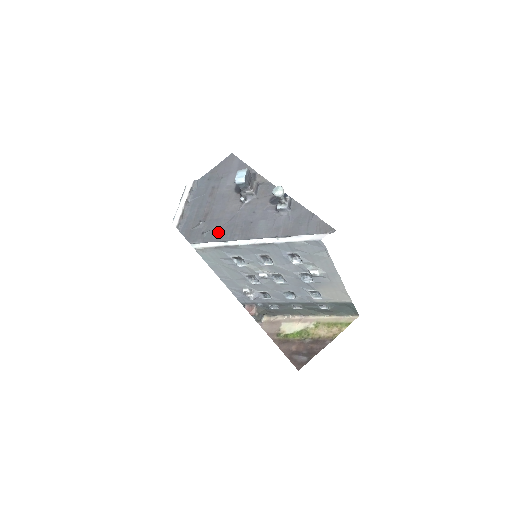
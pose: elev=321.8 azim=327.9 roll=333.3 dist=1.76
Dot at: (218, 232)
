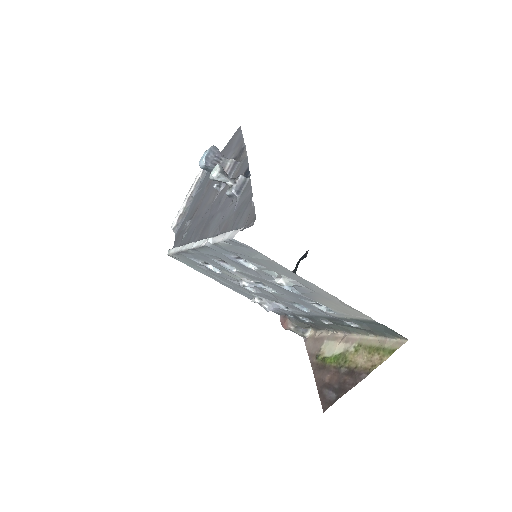
Dot at: (191, 232)
